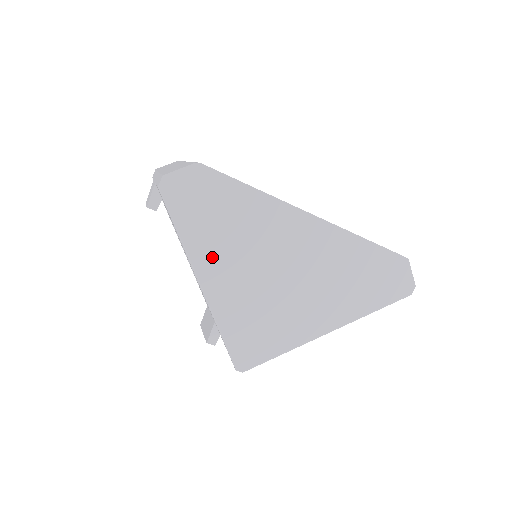
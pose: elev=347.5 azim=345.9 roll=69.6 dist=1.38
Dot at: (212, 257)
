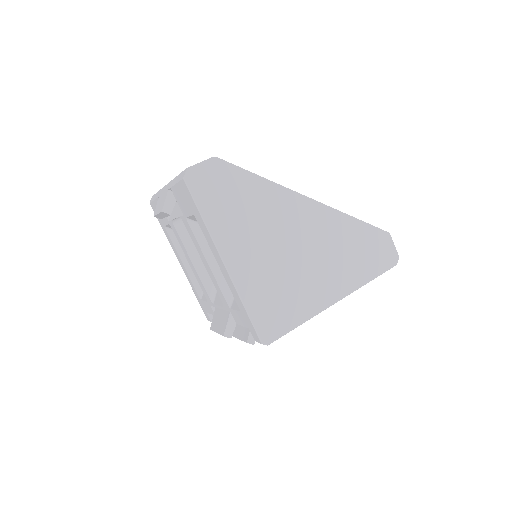
Dot at: (232, 238)
